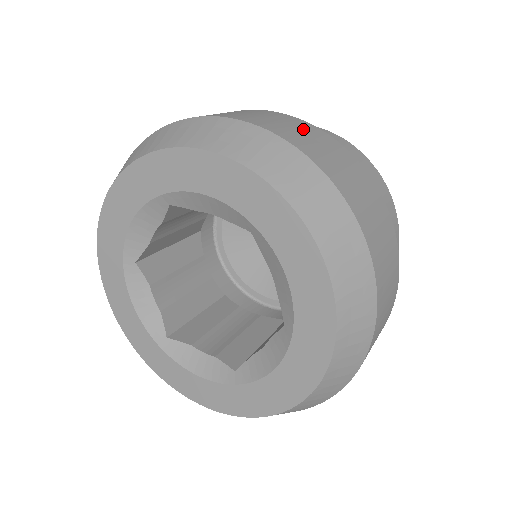
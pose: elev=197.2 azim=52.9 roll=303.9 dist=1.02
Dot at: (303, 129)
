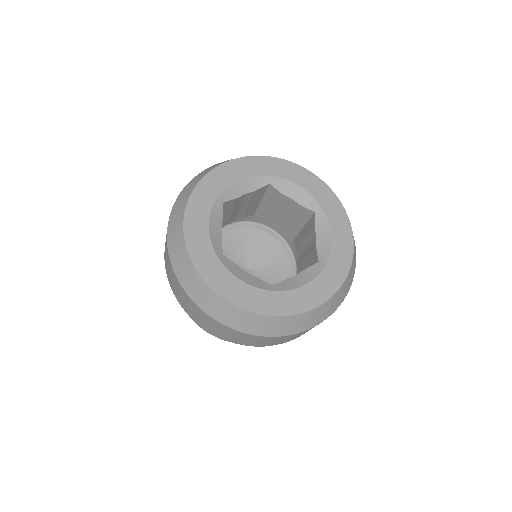
Dot at: occluded
